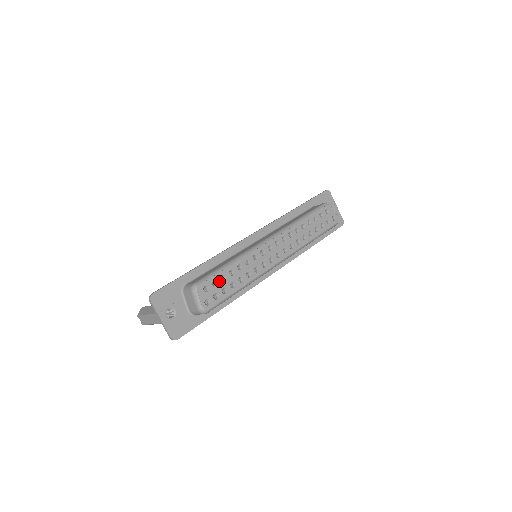
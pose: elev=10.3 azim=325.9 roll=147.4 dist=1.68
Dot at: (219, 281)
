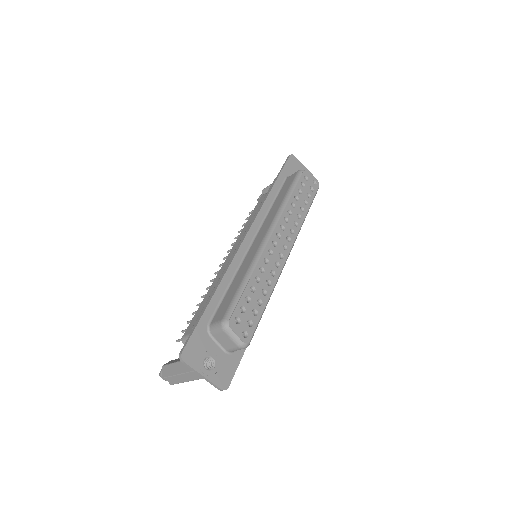
Dot at: (245, 305)
